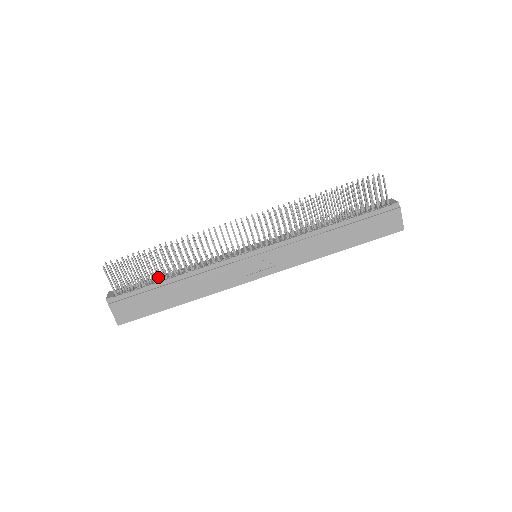
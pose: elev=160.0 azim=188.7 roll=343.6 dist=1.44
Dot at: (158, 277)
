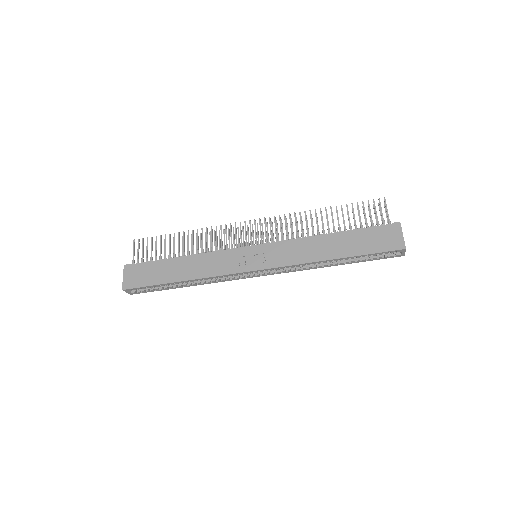
Dot at: (169, 255)
